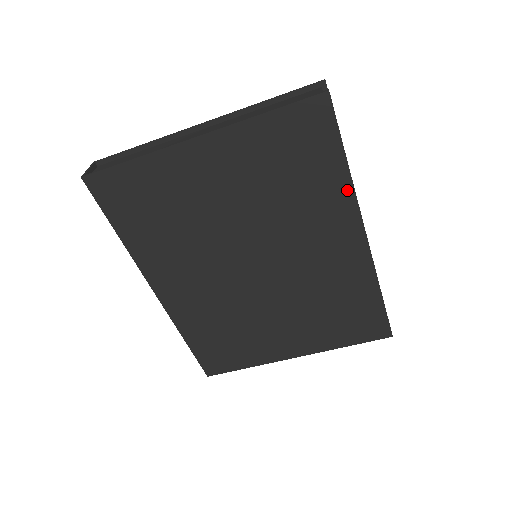
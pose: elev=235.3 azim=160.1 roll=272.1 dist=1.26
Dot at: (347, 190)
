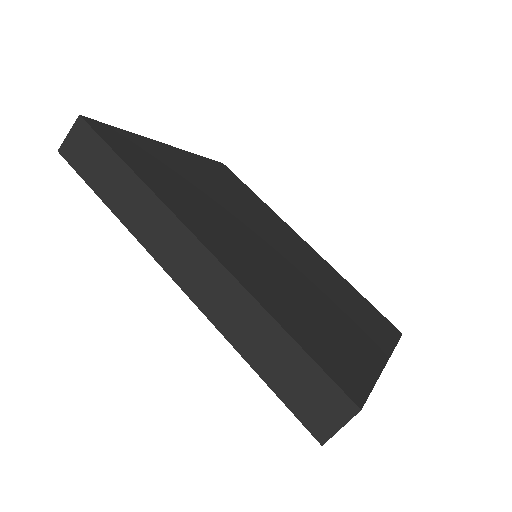
Dot at: (271, 211)
